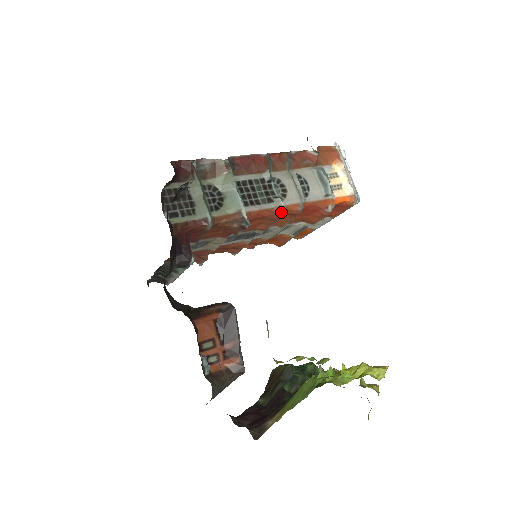
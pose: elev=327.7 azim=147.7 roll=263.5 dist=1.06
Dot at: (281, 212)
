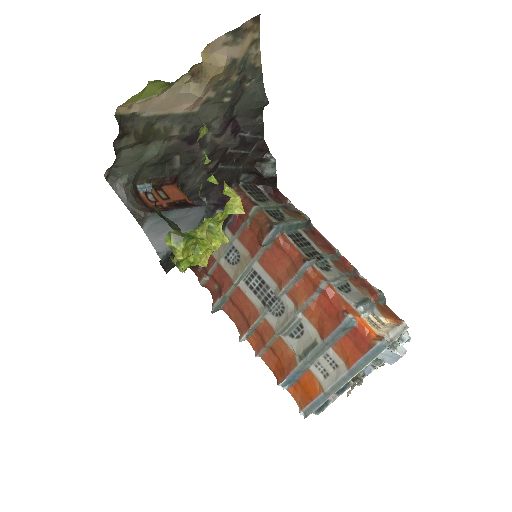
Dot at: (307, 259)
